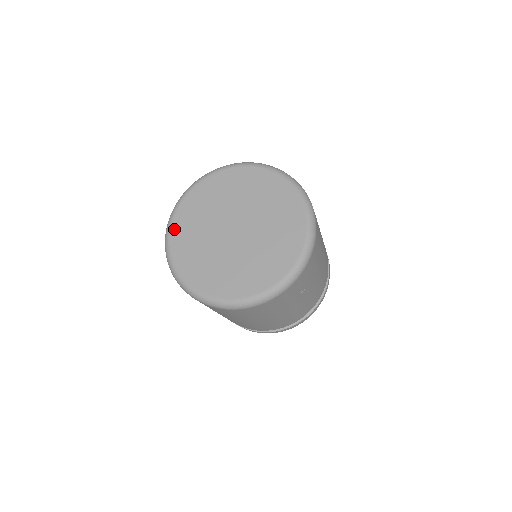
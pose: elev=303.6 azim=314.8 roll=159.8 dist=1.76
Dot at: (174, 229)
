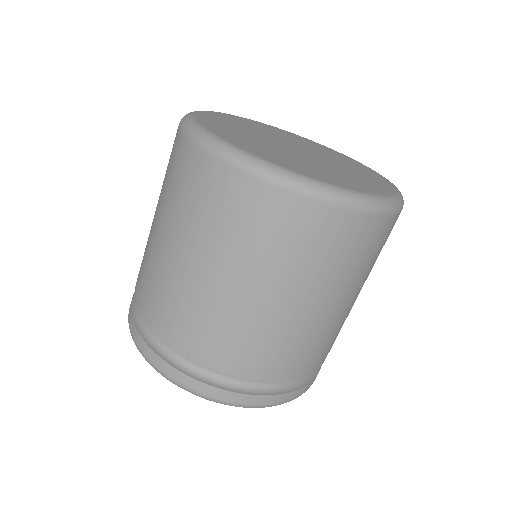
Dot at: (203, 115)
